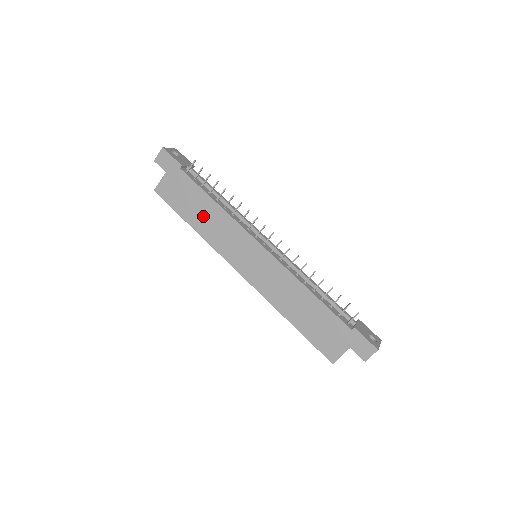
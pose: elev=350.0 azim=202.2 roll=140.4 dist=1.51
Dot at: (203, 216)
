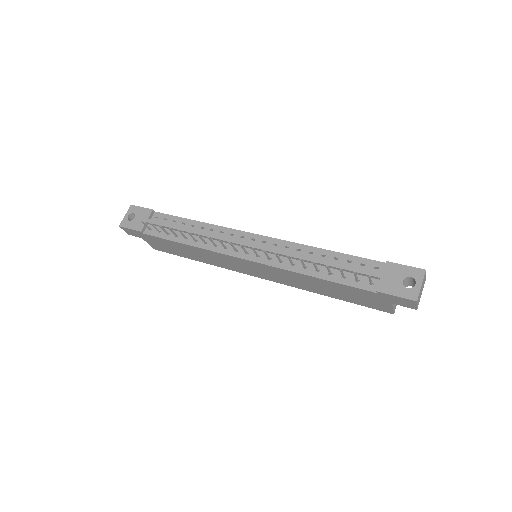
Dot at: (193, 254)
